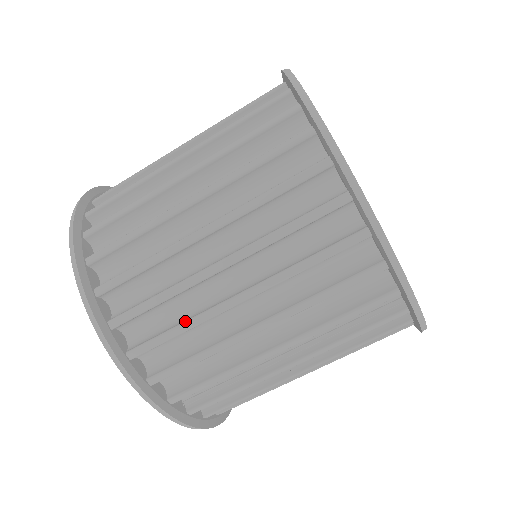
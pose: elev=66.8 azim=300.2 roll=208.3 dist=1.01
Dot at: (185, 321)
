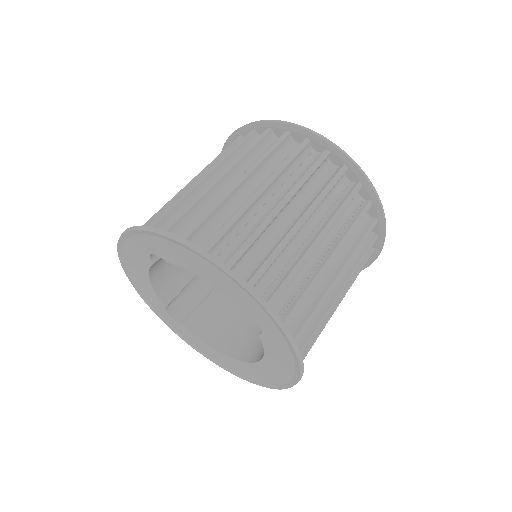
Dot at: (192, 201)
